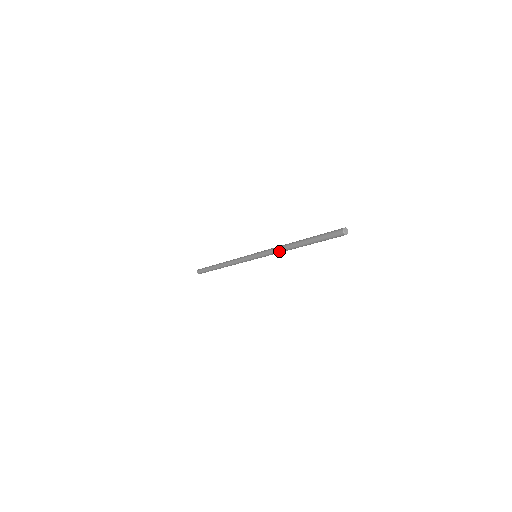
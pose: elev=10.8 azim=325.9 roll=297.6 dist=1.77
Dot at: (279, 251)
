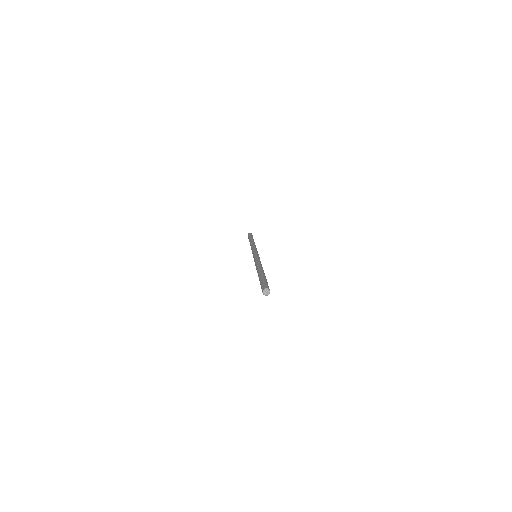
Dot at: occluded
